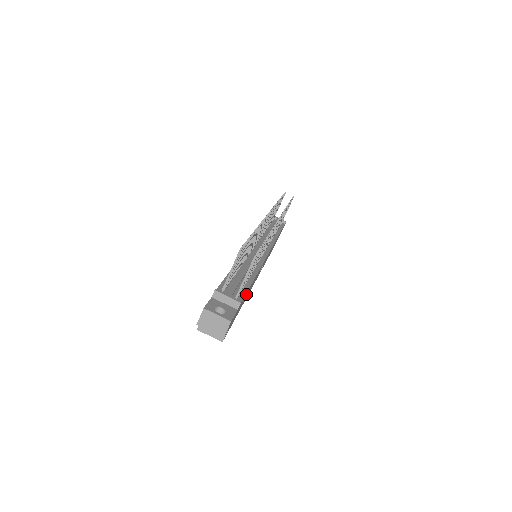
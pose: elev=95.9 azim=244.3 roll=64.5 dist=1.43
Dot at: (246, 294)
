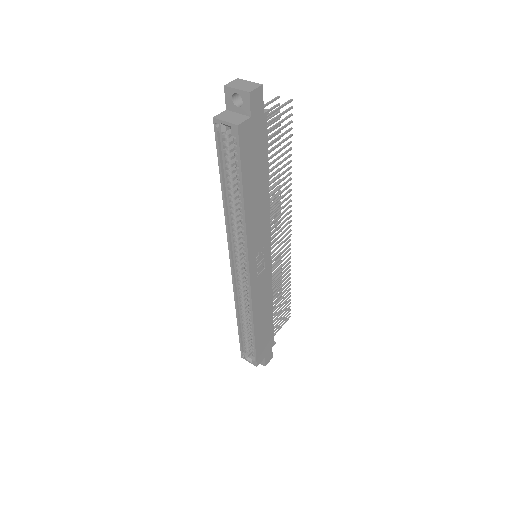
Dot at: (263, 162)
